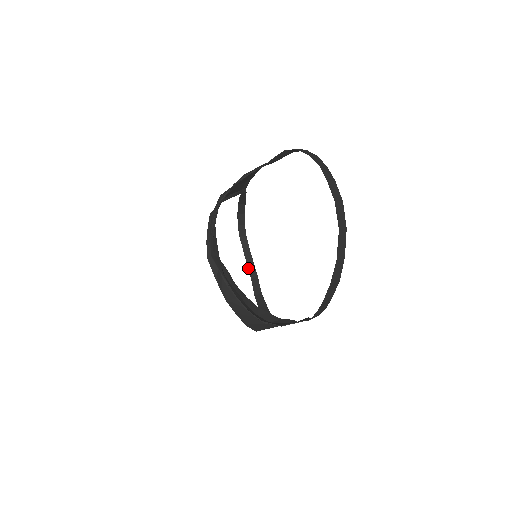
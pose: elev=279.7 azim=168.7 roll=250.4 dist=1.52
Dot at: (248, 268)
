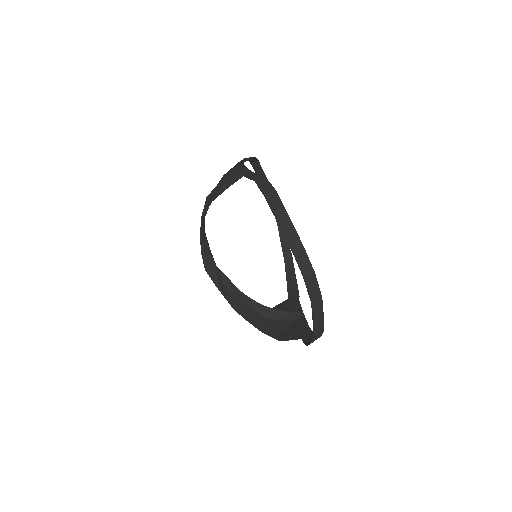
Dot at: occluded
